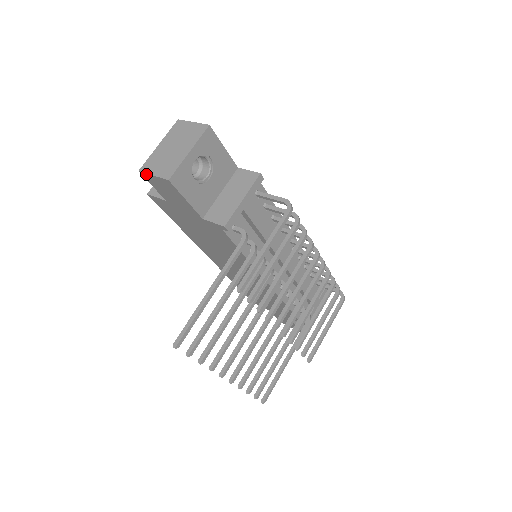
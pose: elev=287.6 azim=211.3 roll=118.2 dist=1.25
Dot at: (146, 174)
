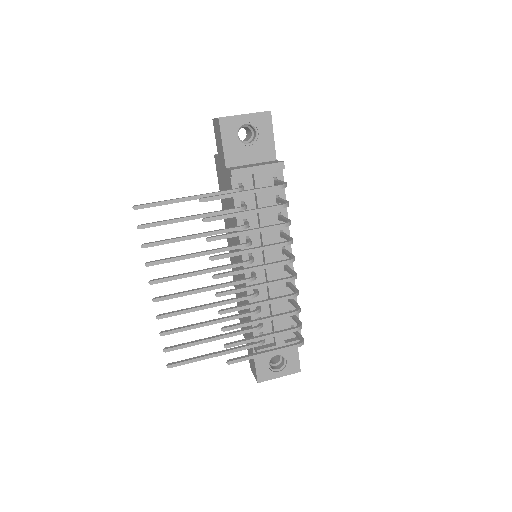
Dot at: (214, 120)
